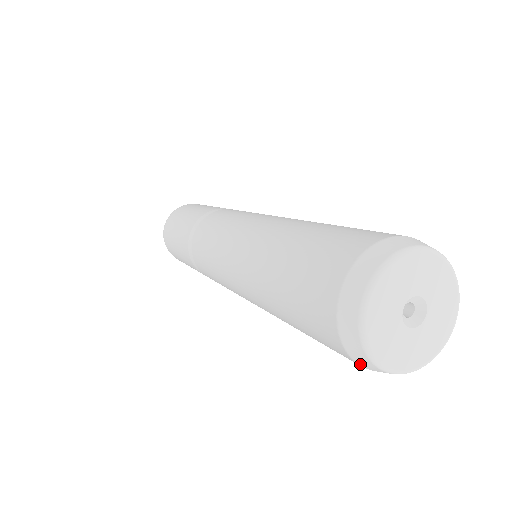
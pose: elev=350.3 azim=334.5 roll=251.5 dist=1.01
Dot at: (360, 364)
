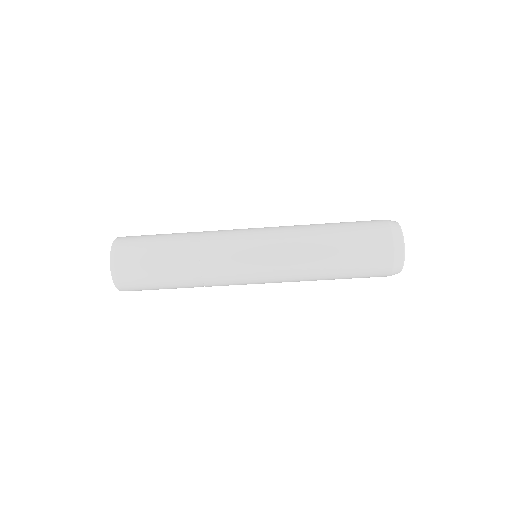
Dot at: (395, 262)
